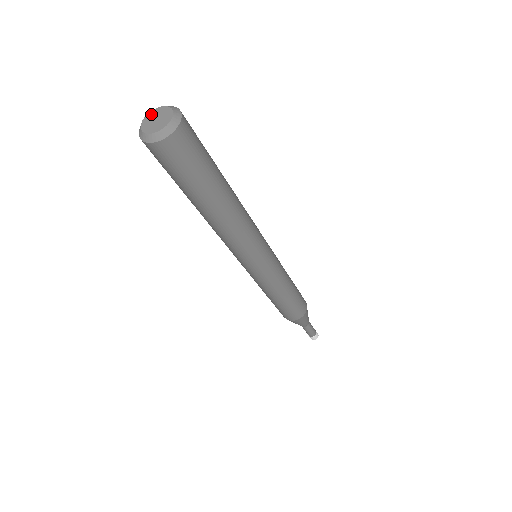
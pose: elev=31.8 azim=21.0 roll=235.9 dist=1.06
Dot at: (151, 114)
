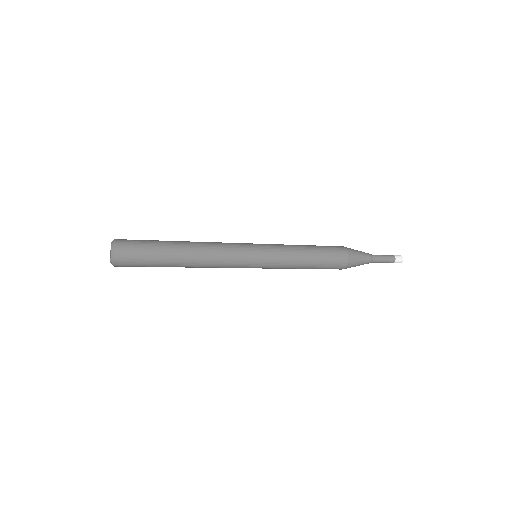
Dot at: (110, 250)
